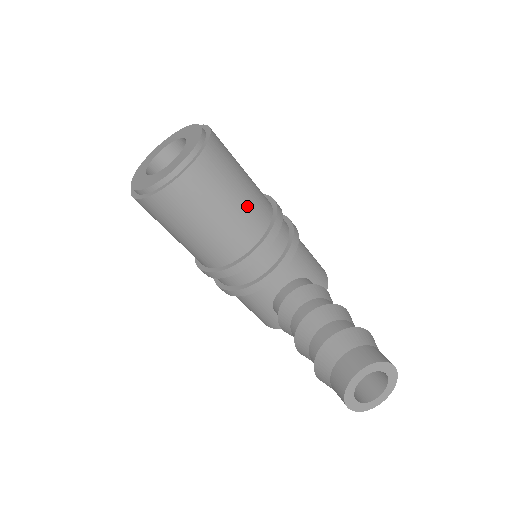
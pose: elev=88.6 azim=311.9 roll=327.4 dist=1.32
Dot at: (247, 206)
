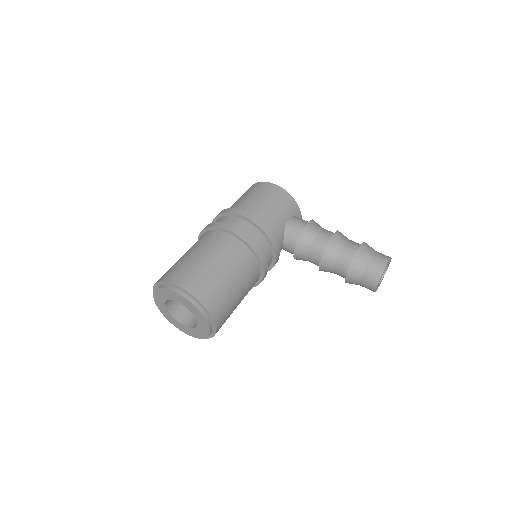
Dot at: (242, 276)
